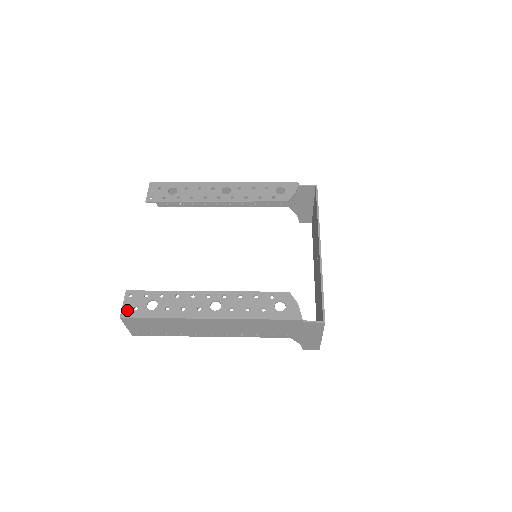
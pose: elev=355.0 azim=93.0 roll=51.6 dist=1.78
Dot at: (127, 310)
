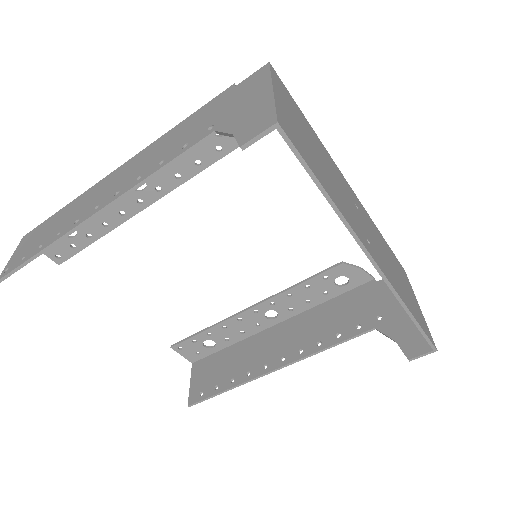
Dot at: occluded
